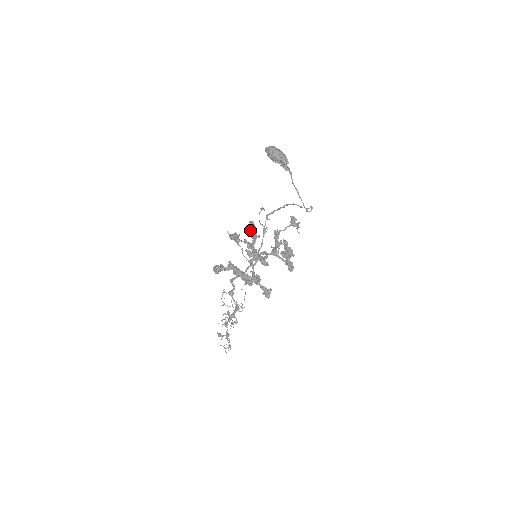
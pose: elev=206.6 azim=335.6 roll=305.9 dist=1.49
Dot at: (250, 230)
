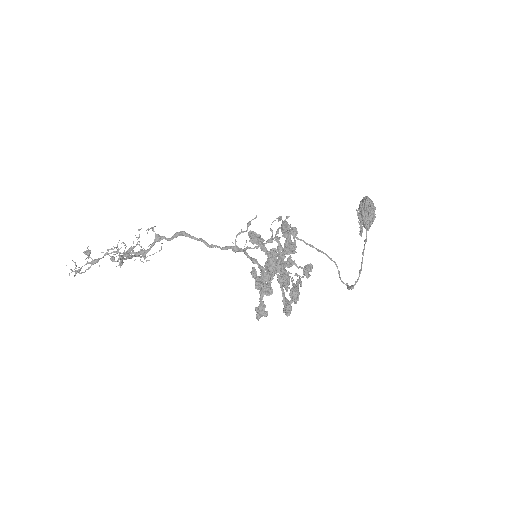
Dot at: (290, 236)
